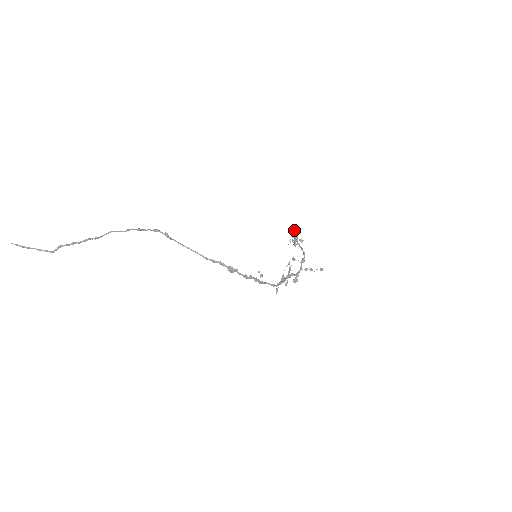
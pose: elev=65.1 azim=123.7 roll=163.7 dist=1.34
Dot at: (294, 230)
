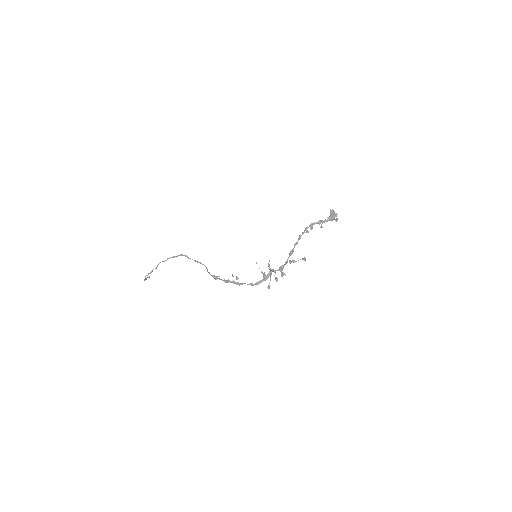
Dot at: (332, 209)
